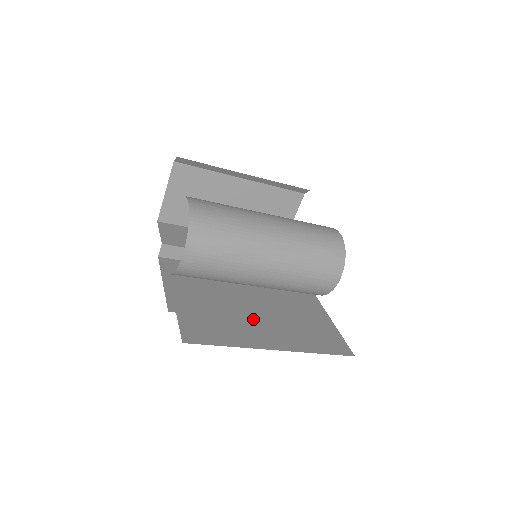
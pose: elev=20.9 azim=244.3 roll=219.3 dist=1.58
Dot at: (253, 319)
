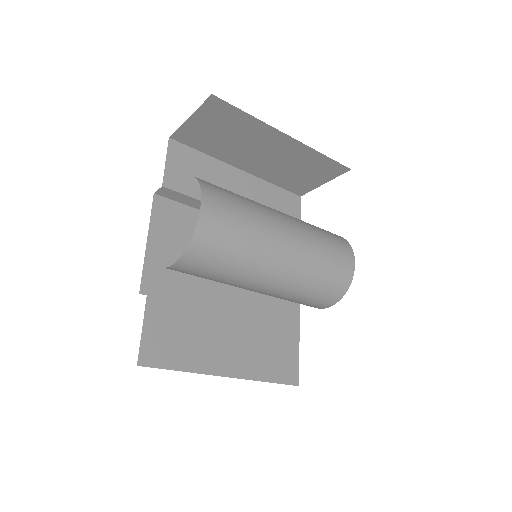
Dot at: (221, 329)
